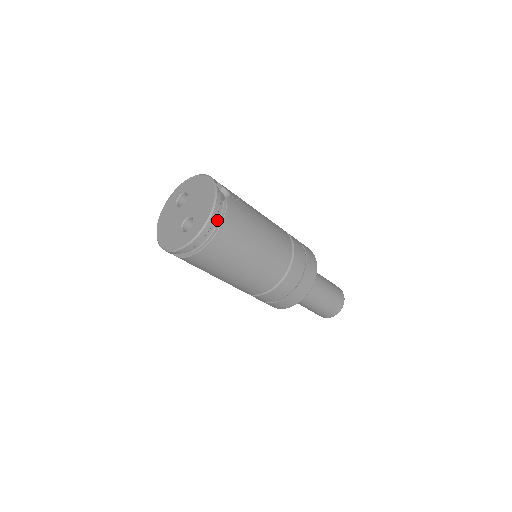
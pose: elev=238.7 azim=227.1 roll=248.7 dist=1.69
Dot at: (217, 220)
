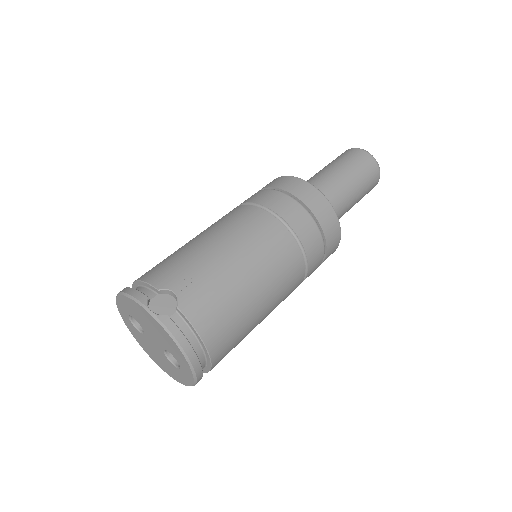
Dot at: (194, 339)
